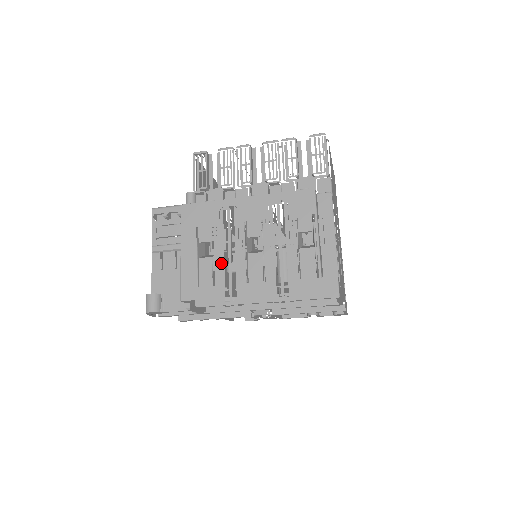
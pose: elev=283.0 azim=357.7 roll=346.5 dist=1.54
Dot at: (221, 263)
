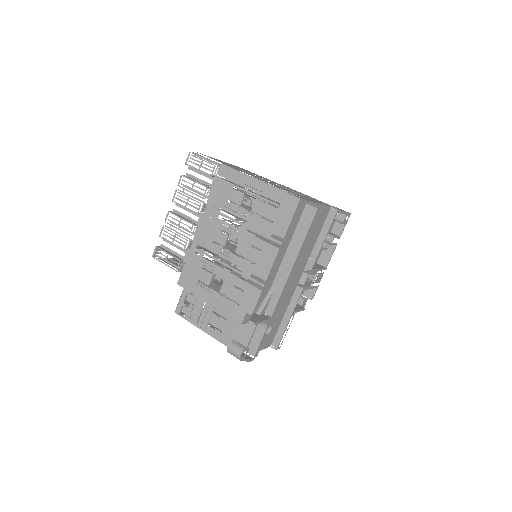
Dot at: (231, 277)
